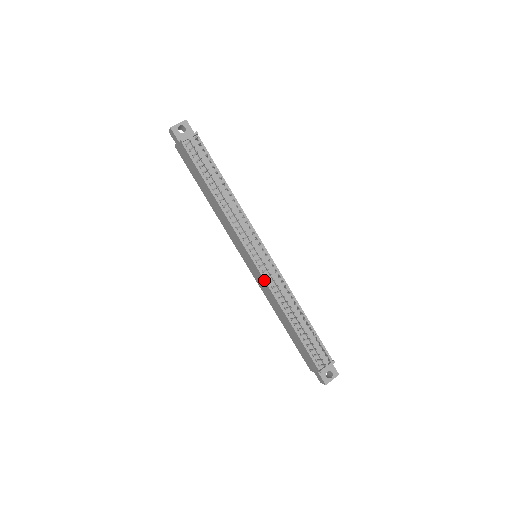
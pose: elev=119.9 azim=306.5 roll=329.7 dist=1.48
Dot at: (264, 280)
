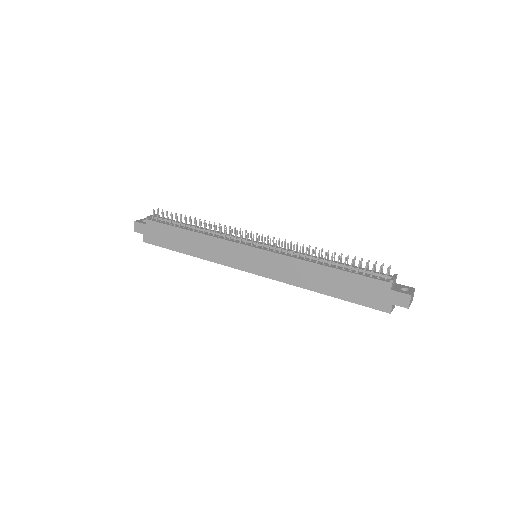
Dot at: (274, 253)
